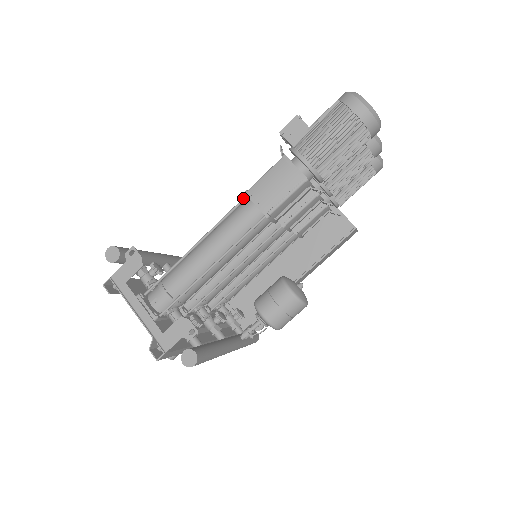
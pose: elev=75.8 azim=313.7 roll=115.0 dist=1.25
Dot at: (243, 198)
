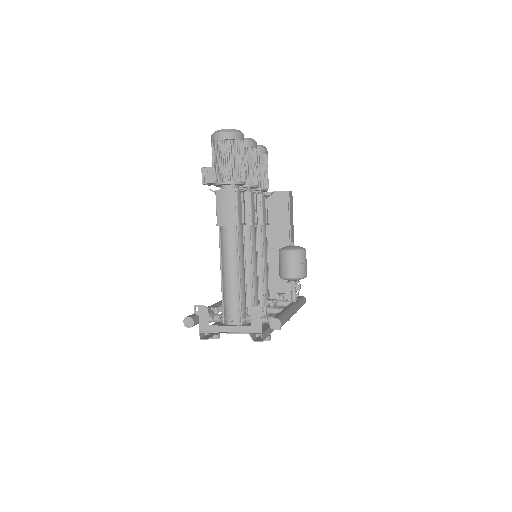
Dot at: (219, 229)
